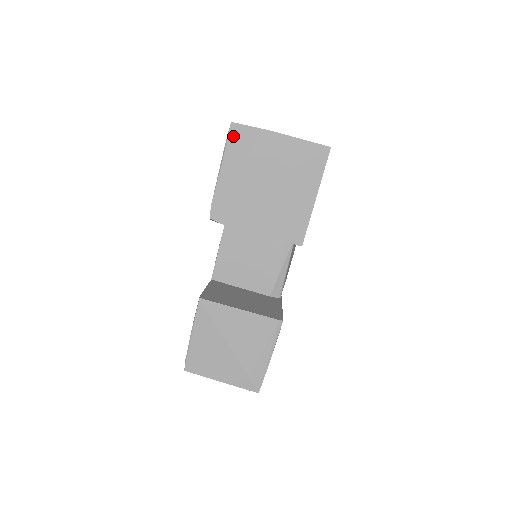
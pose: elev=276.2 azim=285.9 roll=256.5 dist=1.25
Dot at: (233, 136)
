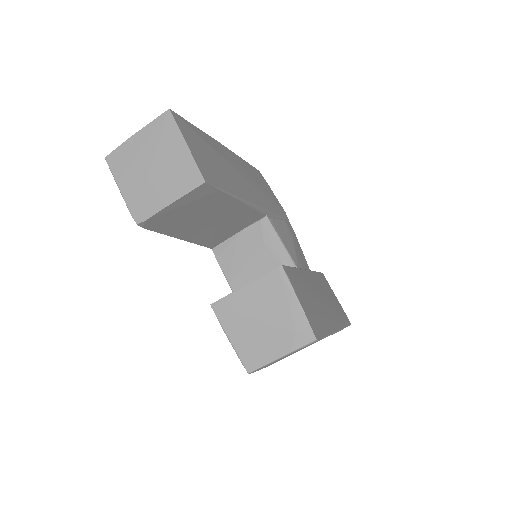
Dot at: (112, 164)
